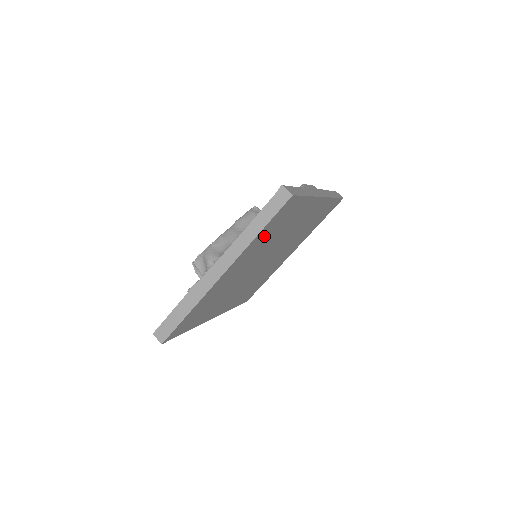
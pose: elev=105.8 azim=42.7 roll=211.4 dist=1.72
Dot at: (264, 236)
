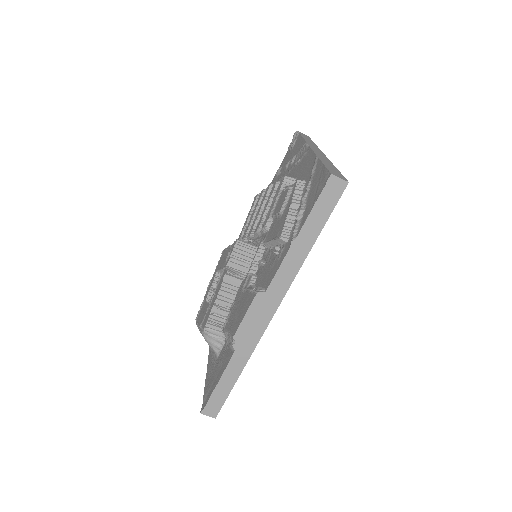
Dot at: occluded
